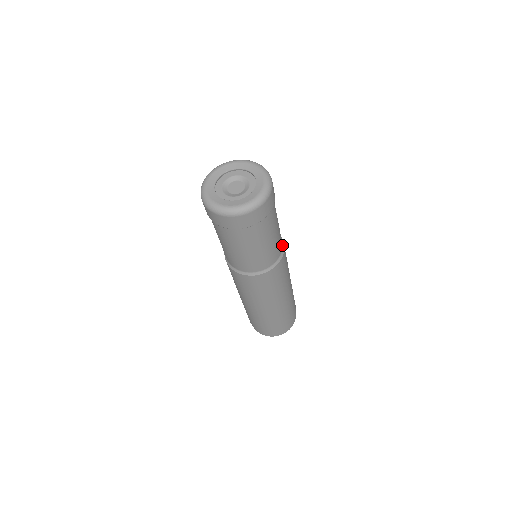
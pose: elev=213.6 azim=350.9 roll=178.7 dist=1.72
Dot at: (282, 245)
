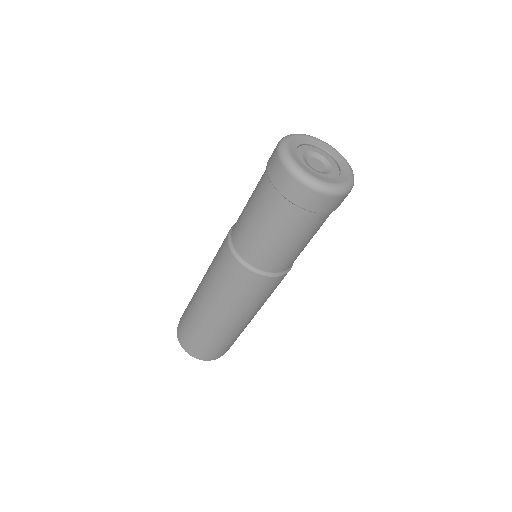
Dot at: (282, 271)
